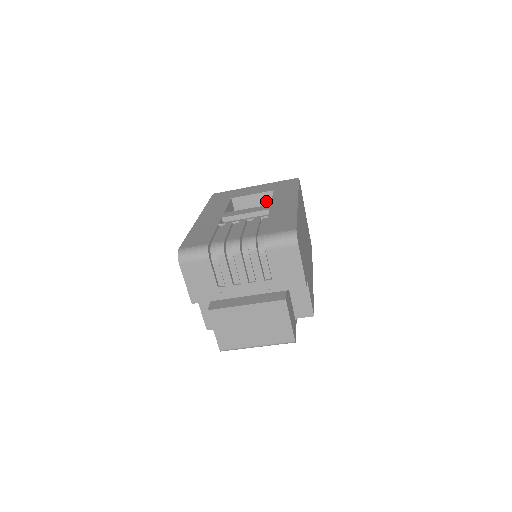
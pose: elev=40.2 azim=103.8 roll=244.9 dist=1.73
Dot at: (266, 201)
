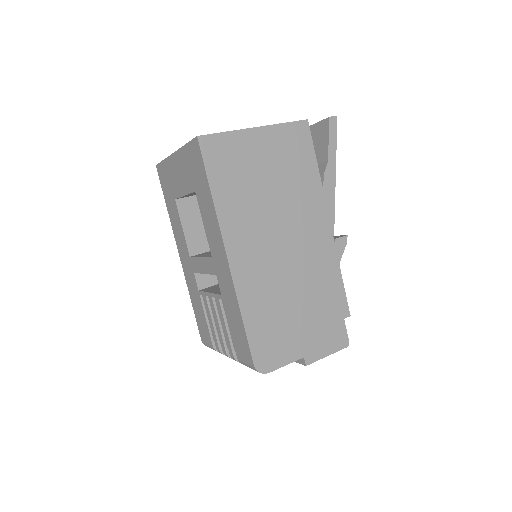
Dot at: occluded
